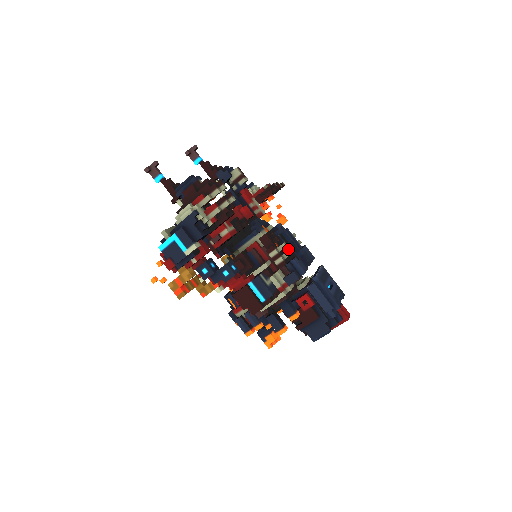
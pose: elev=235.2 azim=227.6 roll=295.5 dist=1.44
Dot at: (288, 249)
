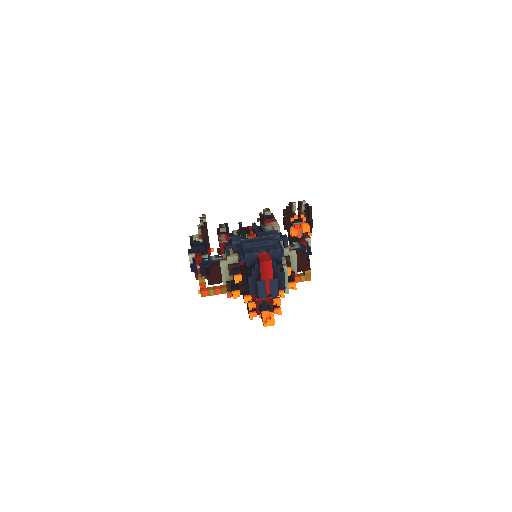
Dot at: occluded
